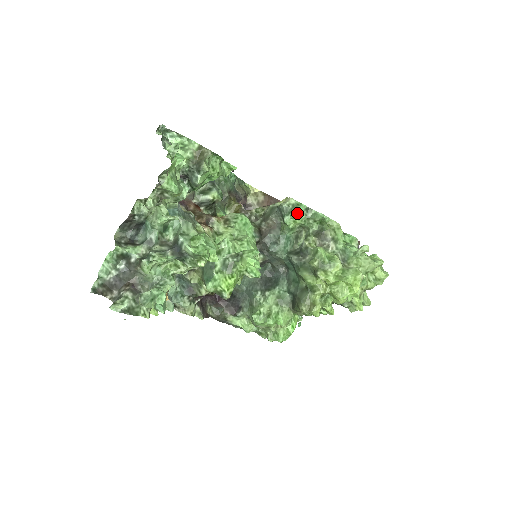
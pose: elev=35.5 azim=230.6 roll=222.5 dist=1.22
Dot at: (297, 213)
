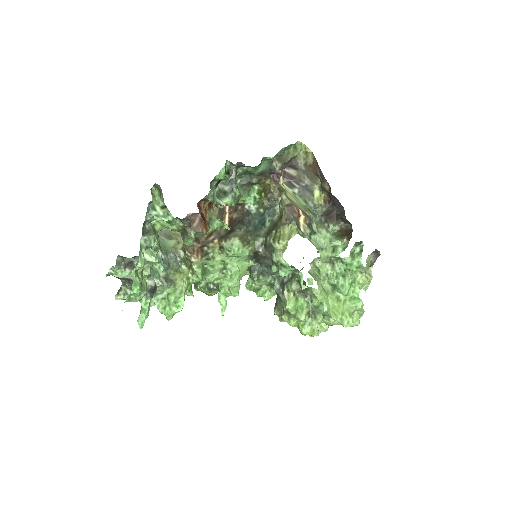
Dot at: (280, 274)
